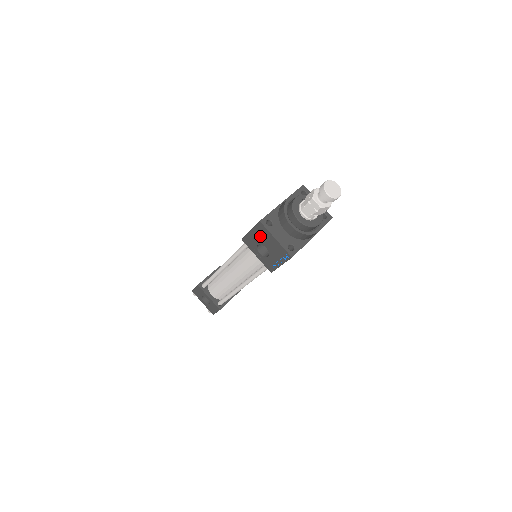
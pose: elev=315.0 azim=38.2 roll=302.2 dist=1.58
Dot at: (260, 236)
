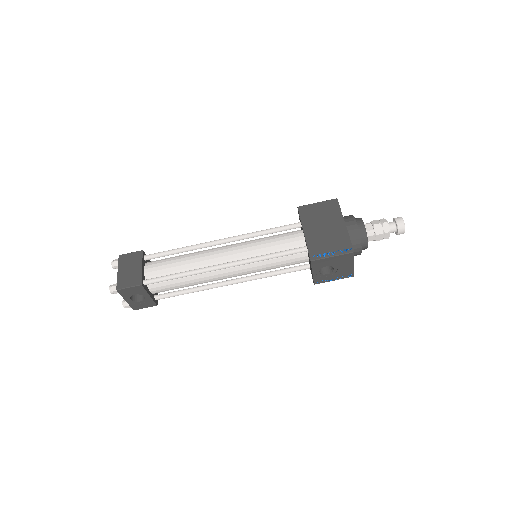
Dot at: (339, 261)
